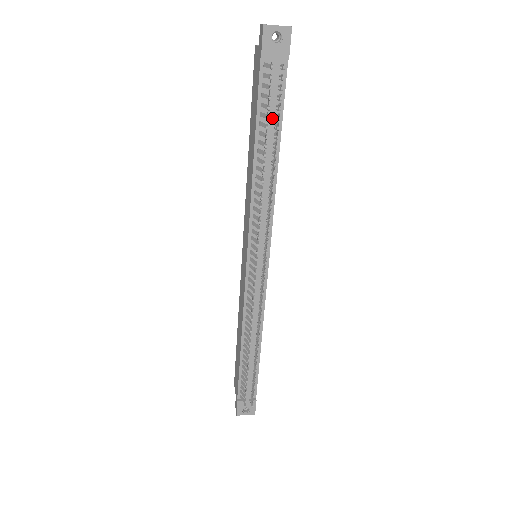
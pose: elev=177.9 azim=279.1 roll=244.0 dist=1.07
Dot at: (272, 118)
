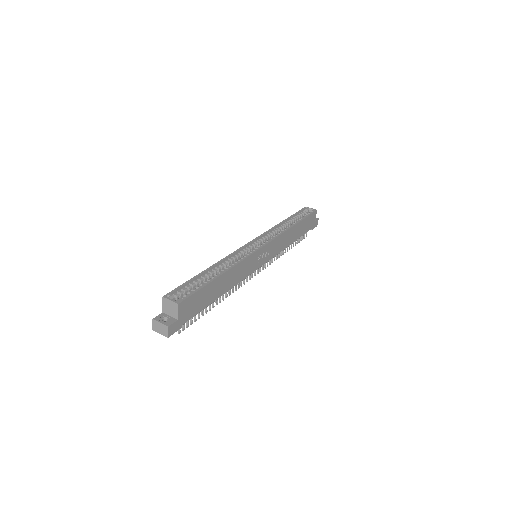
Dot at: occluded
